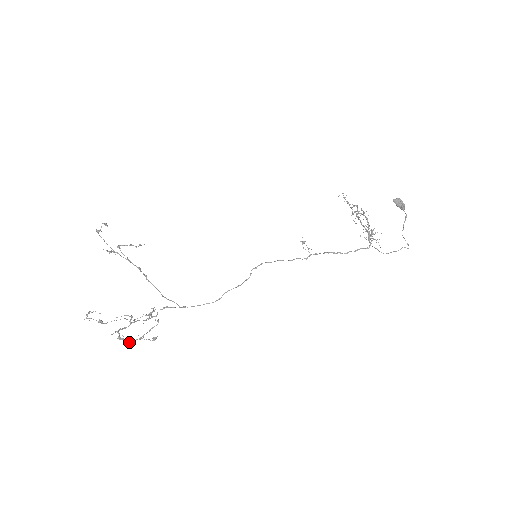
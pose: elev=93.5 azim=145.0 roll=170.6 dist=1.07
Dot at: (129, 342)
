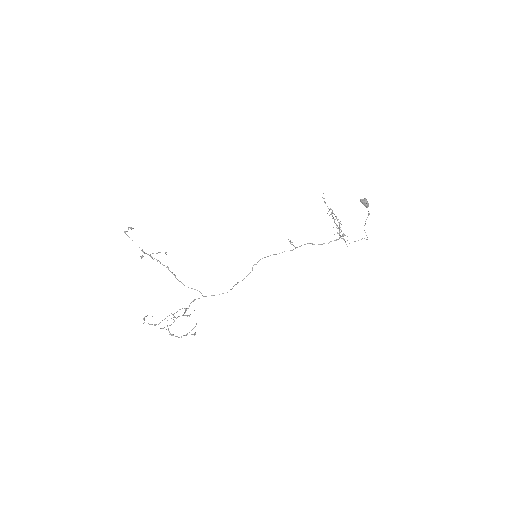
Dot at: occluded
